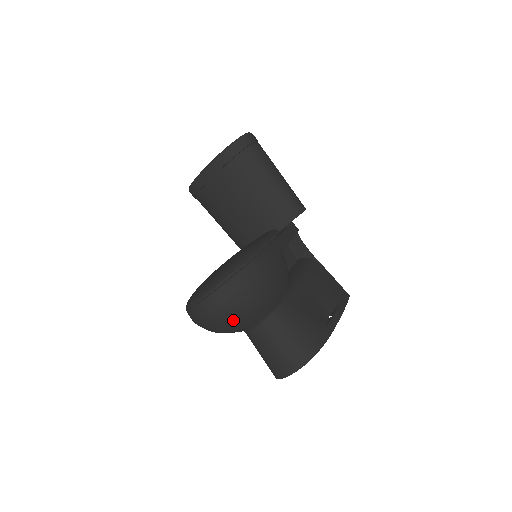
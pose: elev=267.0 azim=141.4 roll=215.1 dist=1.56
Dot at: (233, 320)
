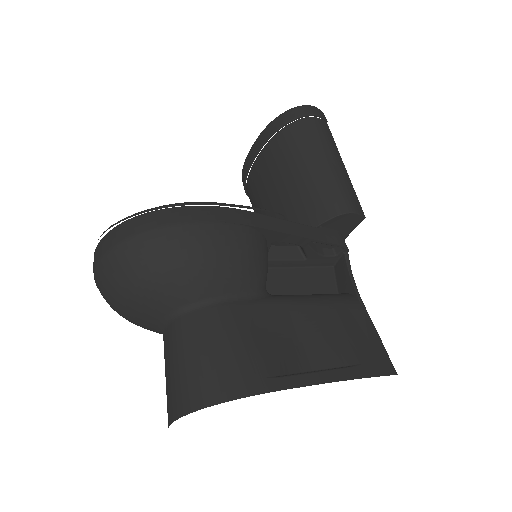
Dot at: (118, 286)
